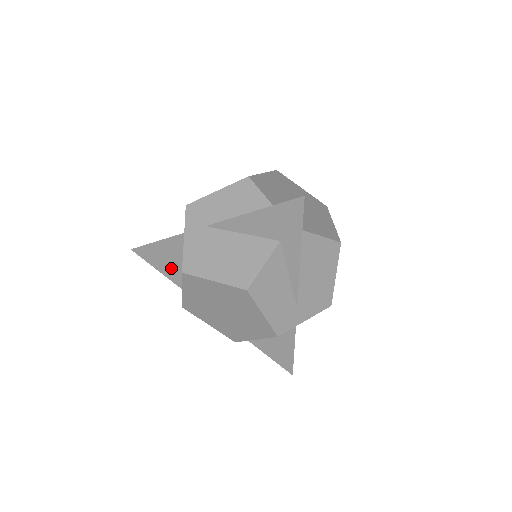
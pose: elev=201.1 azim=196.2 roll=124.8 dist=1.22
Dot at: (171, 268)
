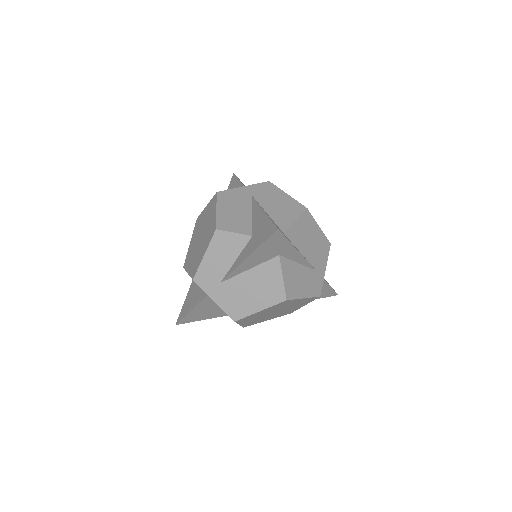
Dot at: (213, 313)
